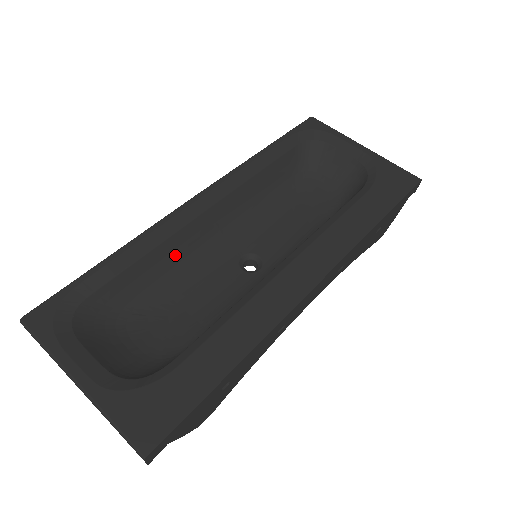
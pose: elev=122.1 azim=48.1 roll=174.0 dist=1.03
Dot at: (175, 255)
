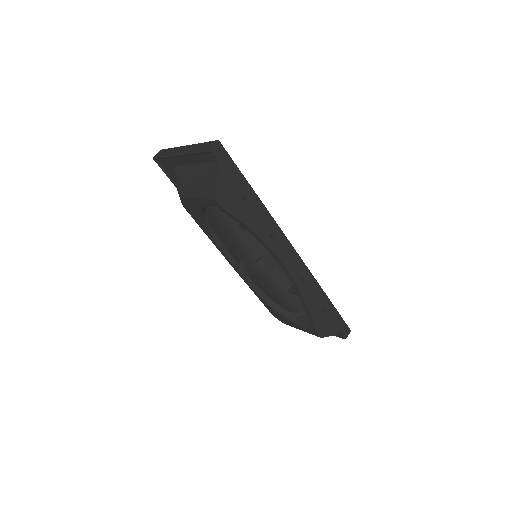
Dot at: occluded
